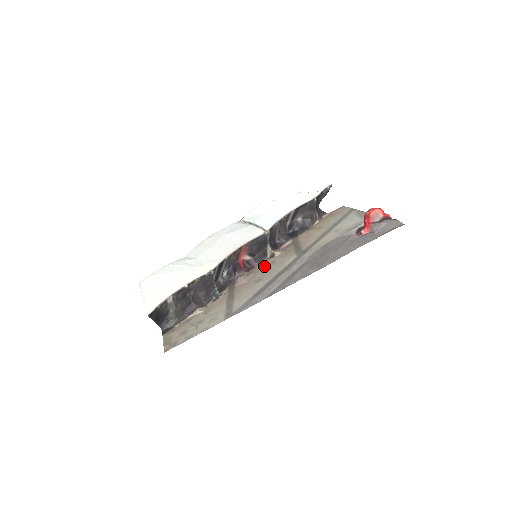
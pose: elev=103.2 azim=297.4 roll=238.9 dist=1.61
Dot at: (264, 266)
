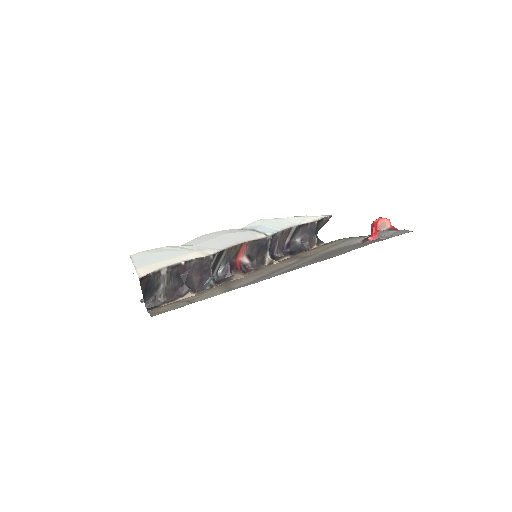
Dot at: (262, 269)
